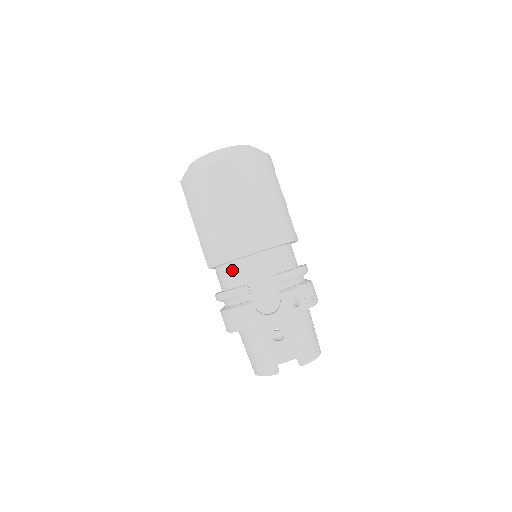
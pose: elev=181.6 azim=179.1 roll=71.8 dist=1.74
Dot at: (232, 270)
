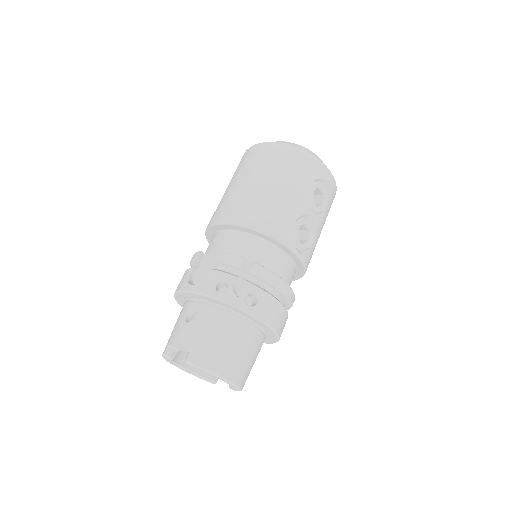
Dot at: occluded
